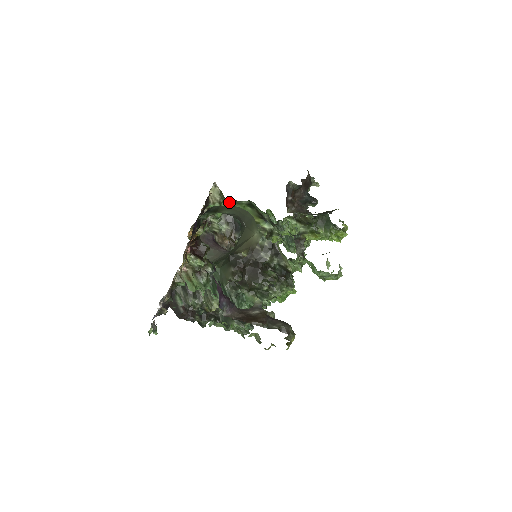
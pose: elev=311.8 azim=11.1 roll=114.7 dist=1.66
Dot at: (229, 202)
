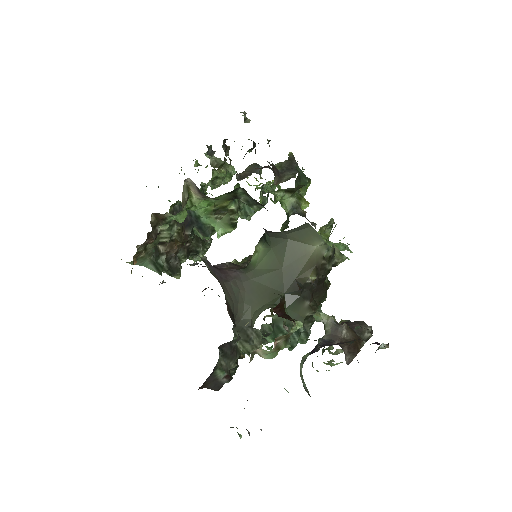
Dot at: (212, 201)
